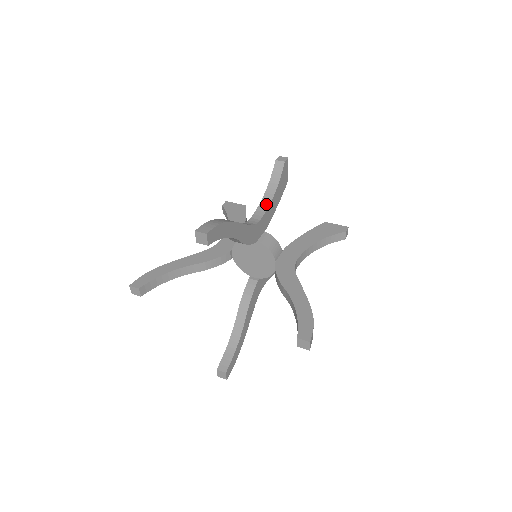
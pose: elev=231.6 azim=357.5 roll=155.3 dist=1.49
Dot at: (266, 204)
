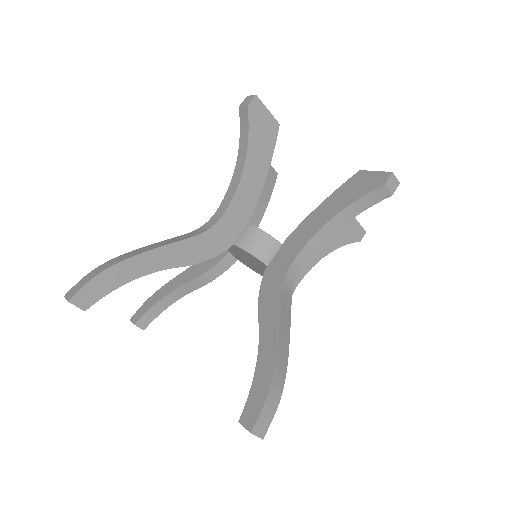
Dot at: (235, 185)
